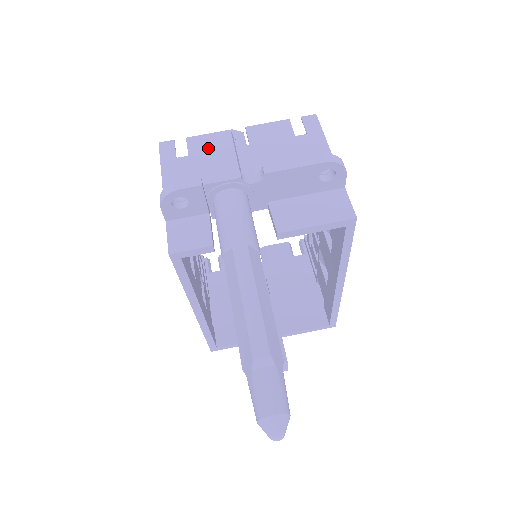
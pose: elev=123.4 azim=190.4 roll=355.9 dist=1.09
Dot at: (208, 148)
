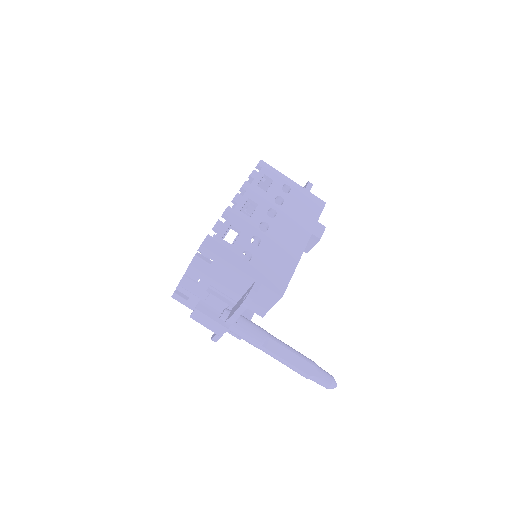
Dot at: (201, 321)
